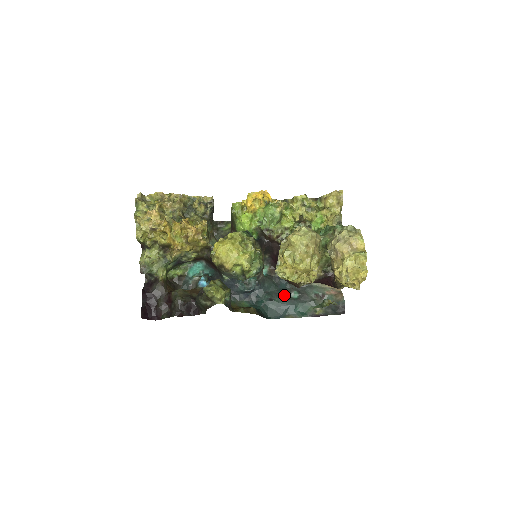
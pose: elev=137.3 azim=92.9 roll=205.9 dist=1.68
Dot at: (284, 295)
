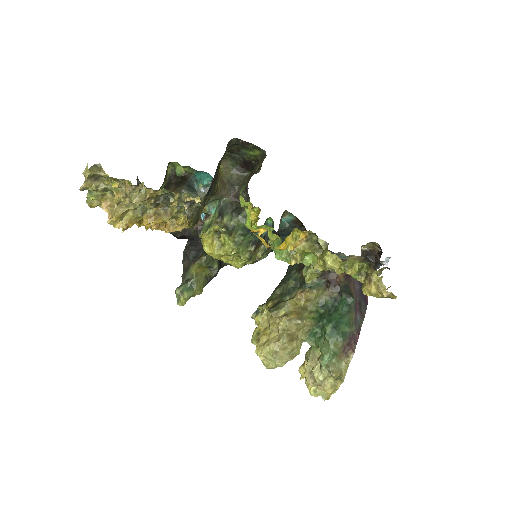
Dot at: occluded
